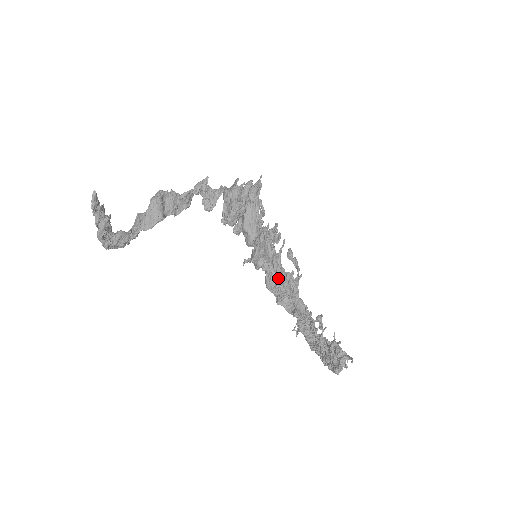
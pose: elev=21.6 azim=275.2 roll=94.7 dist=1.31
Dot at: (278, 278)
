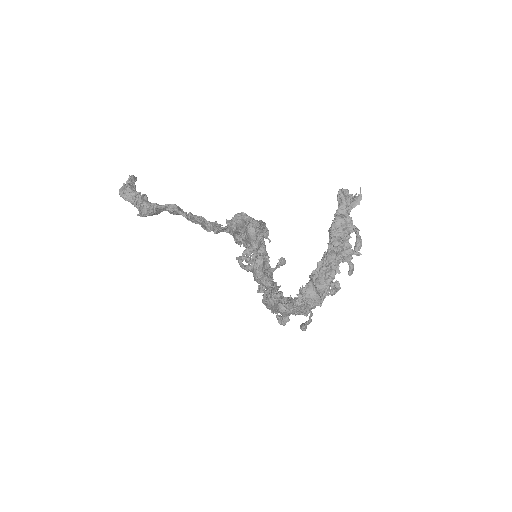
Dot at: occluded
